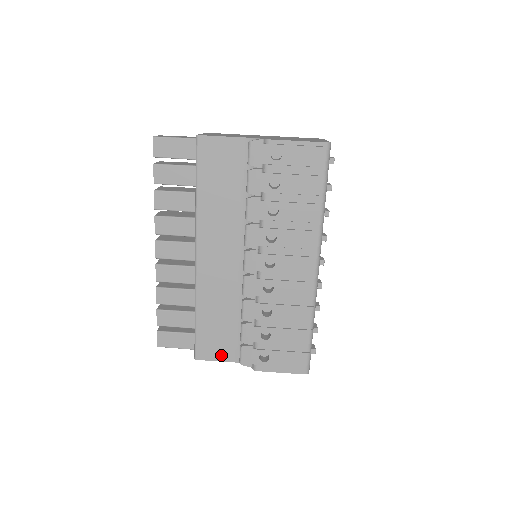
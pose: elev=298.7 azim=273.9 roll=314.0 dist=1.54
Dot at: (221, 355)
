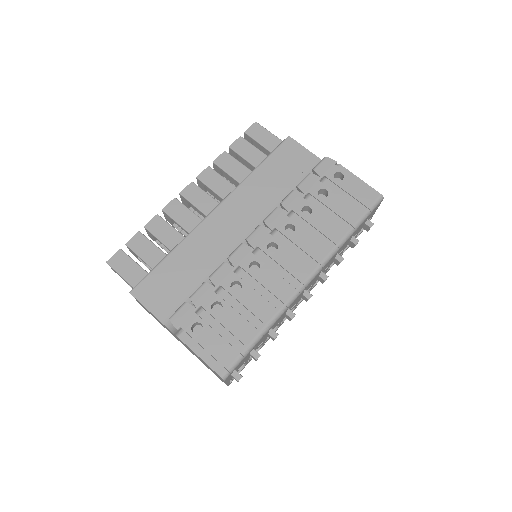
Dot at: (156, 306)
